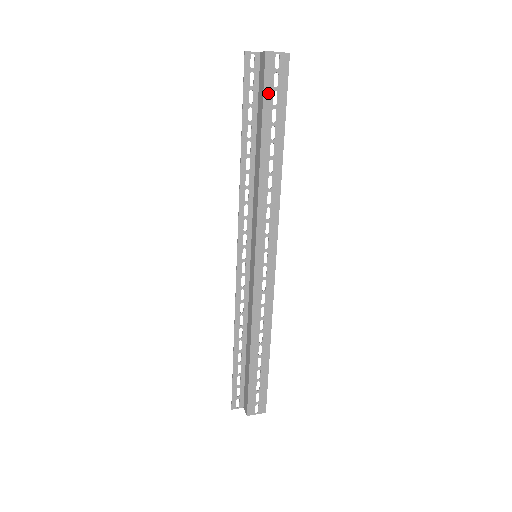
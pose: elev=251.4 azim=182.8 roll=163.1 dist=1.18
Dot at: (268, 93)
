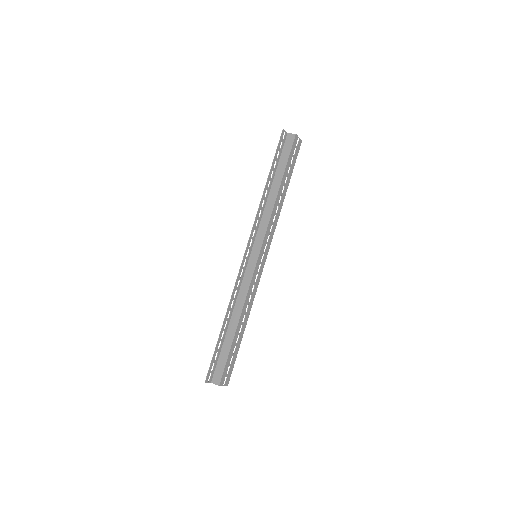
Dot at: (291, 157)
